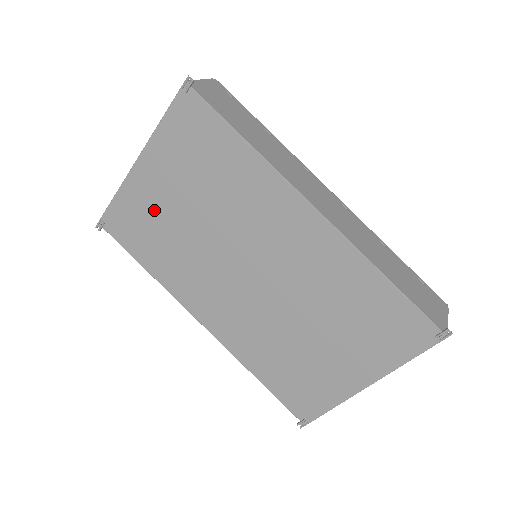
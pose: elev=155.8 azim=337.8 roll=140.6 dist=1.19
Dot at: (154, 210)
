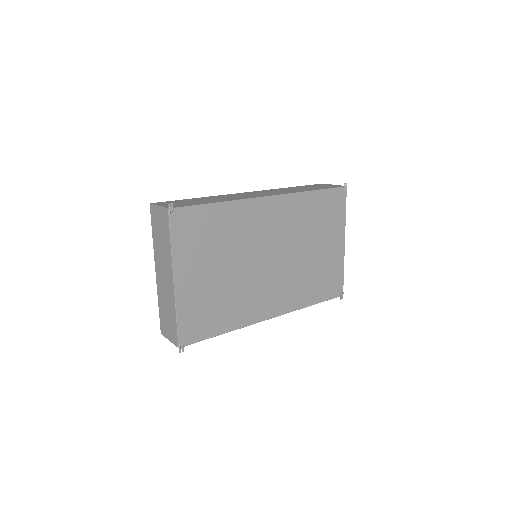
Dot at: (204, 295)
